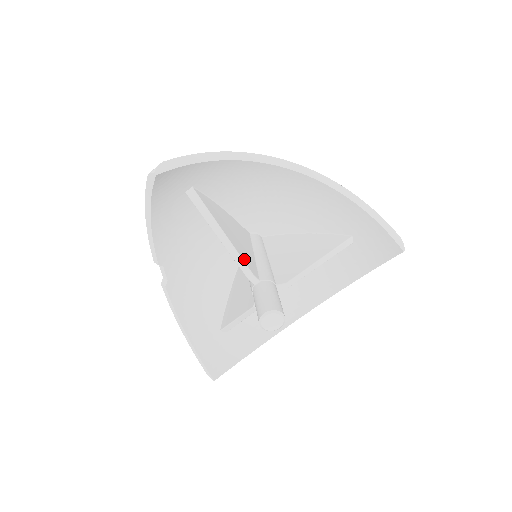
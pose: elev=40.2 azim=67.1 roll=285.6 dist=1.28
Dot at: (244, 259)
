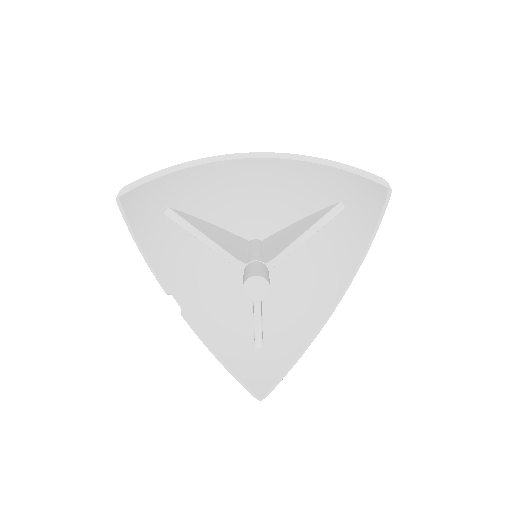
Dot at: (227, 250)
